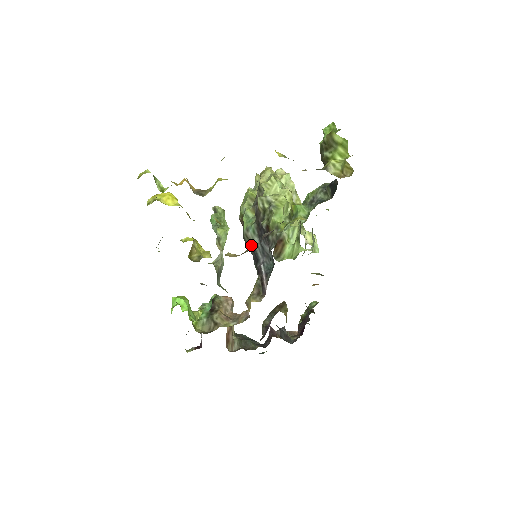
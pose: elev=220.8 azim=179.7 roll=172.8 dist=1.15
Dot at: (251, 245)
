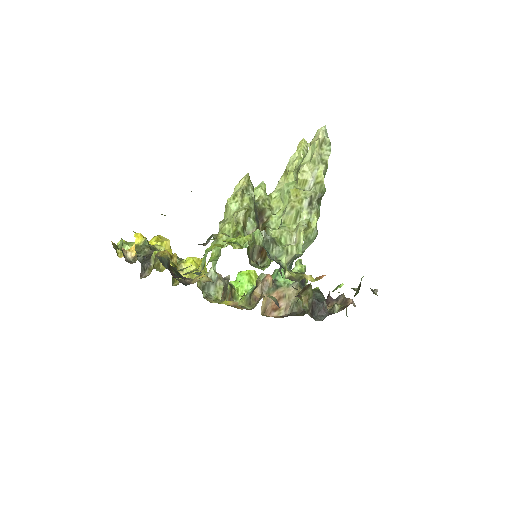
Dot at: occluded
